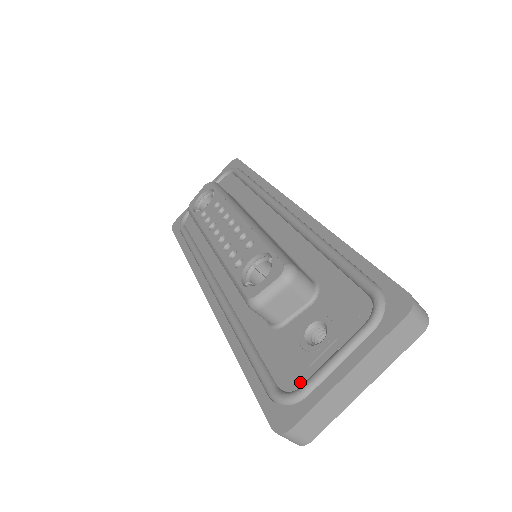
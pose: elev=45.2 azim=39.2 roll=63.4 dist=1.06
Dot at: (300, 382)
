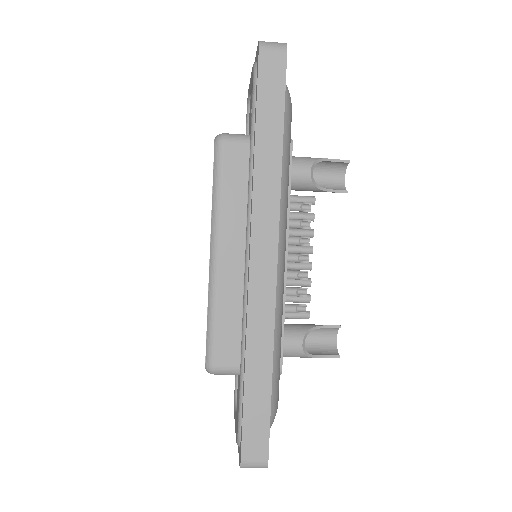
Dot at: (237, 408)
